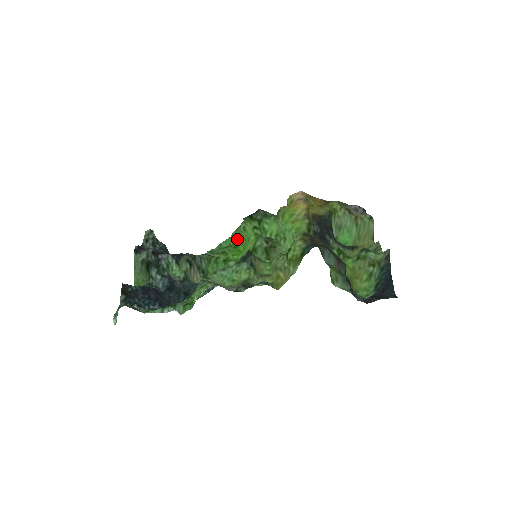
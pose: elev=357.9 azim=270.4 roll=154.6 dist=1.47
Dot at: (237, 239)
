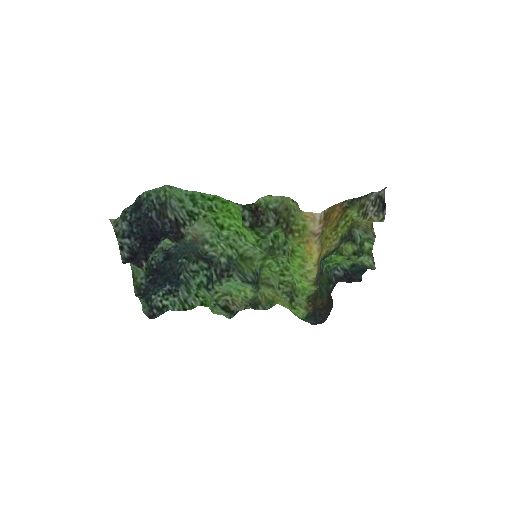
Dot at: occluded
